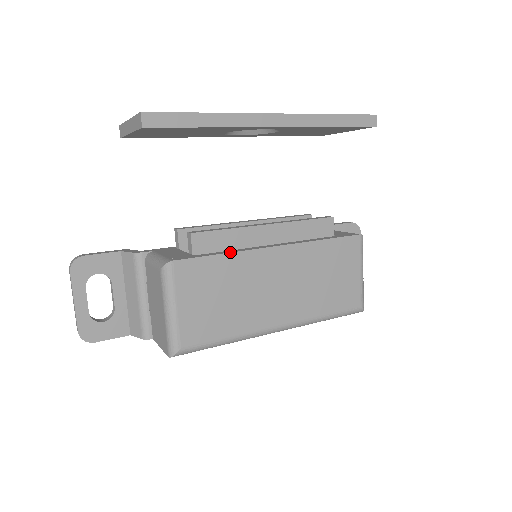
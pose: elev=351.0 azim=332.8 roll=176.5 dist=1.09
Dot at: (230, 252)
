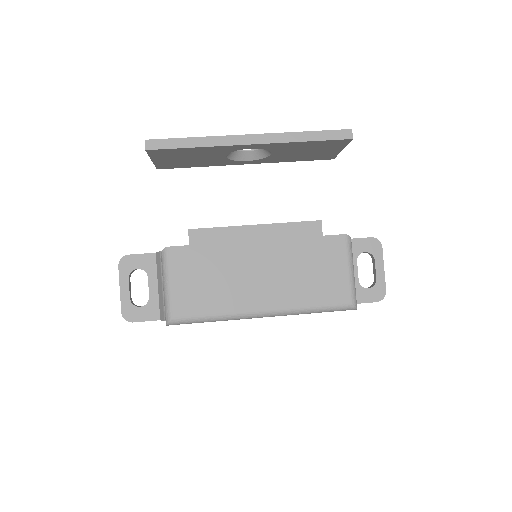
Dot at: (216, 243)
